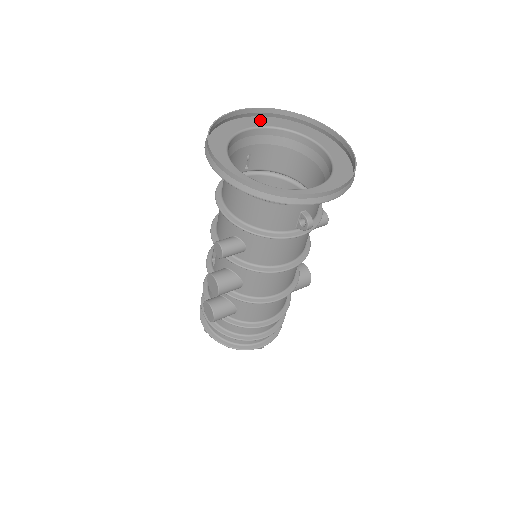
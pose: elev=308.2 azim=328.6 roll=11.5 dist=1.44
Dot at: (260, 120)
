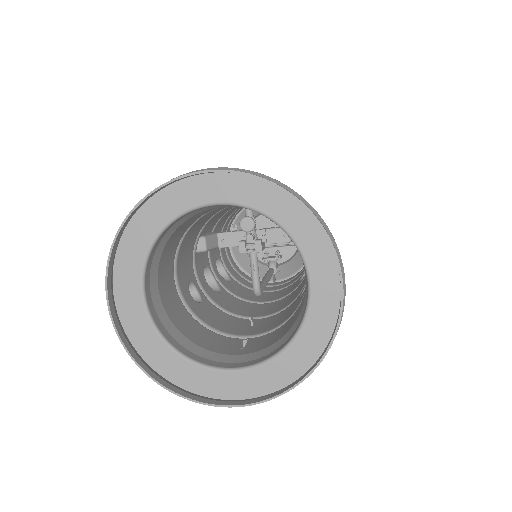
Dot at: (237, 184)
